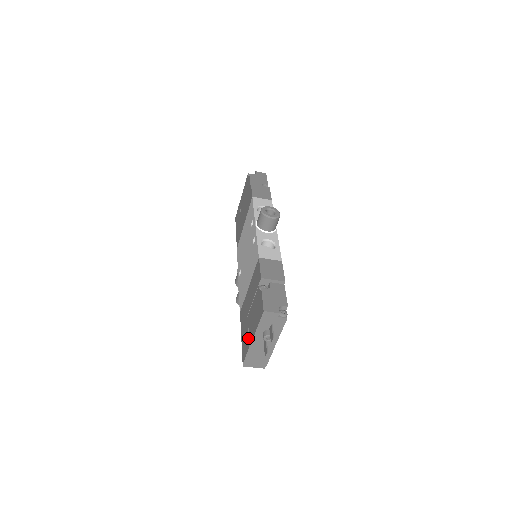
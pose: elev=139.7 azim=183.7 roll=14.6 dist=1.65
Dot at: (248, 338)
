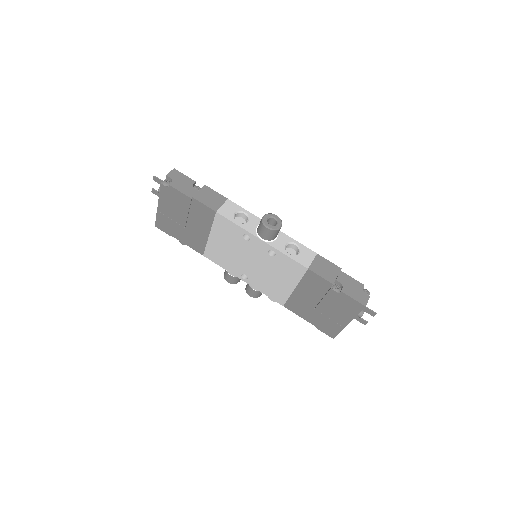
Dot at: (335, 323)
